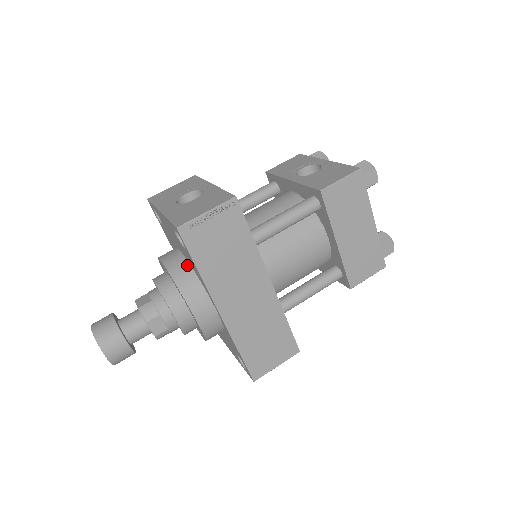
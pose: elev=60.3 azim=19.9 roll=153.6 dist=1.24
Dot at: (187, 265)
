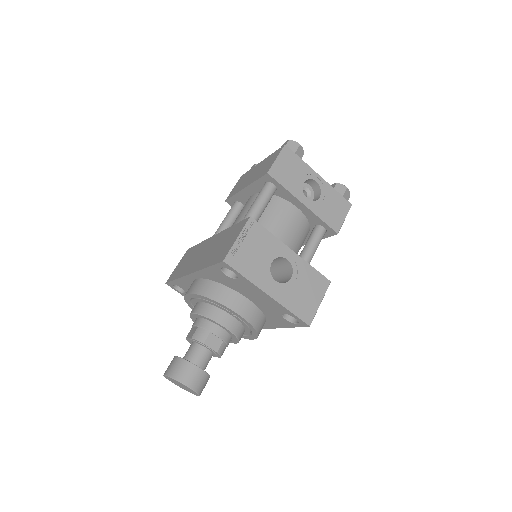
Dot at: (261, 314)
